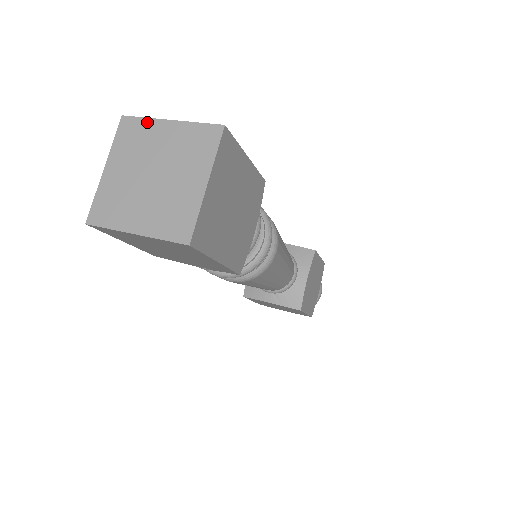
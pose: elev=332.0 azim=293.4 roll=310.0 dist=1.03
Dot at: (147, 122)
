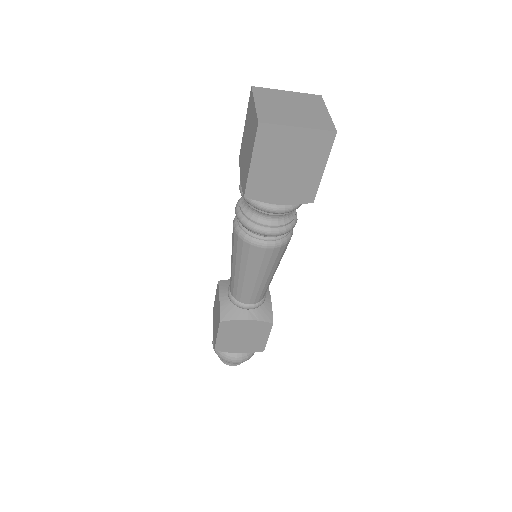
Dot at: (272, 90)
